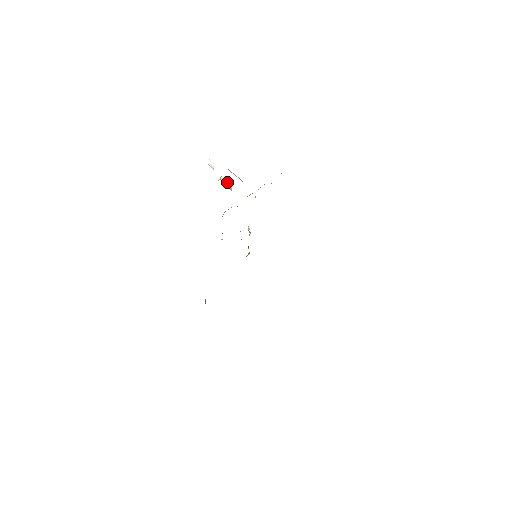
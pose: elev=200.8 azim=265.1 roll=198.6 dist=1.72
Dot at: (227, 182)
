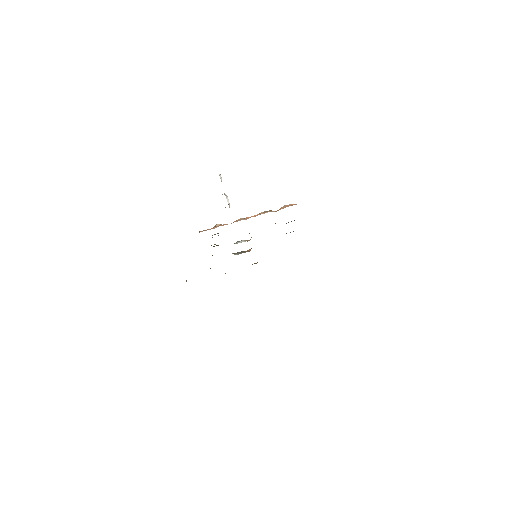
Dot at: (228, 201)
